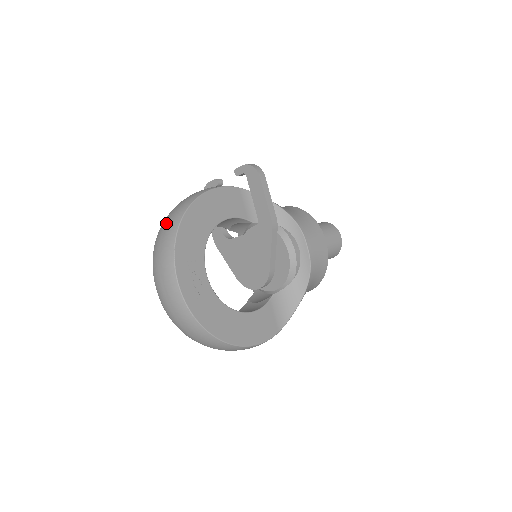
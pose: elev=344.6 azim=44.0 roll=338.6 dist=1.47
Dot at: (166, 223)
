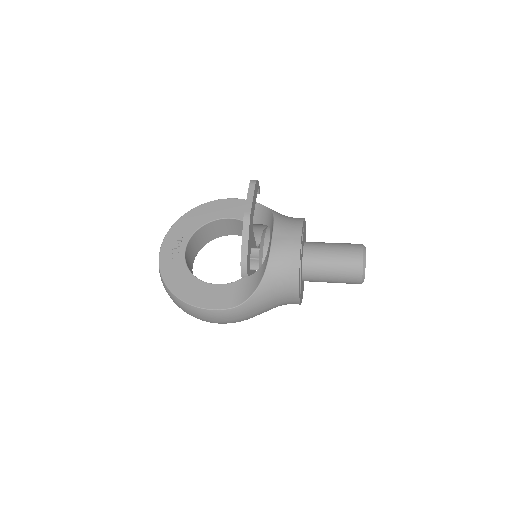
Dot at: occluded
